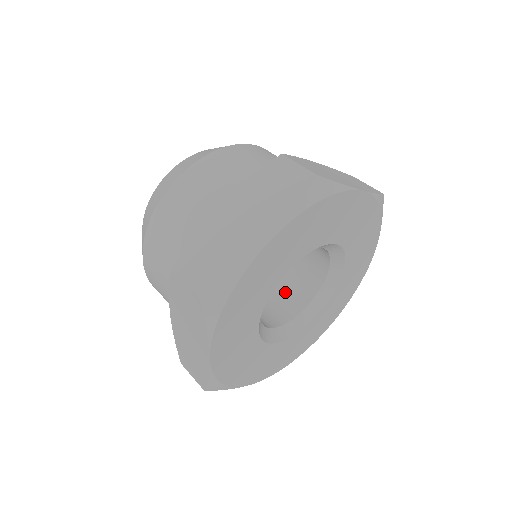
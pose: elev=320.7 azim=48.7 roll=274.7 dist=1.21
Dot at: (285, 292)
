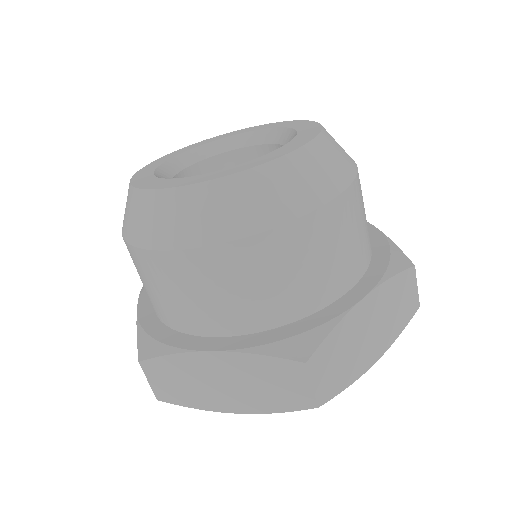
Dot at: occluded
